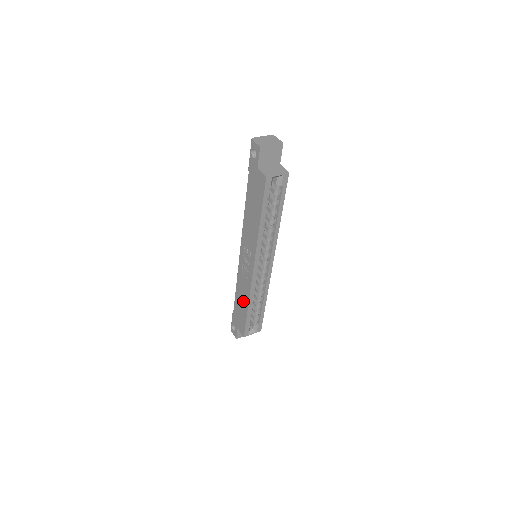
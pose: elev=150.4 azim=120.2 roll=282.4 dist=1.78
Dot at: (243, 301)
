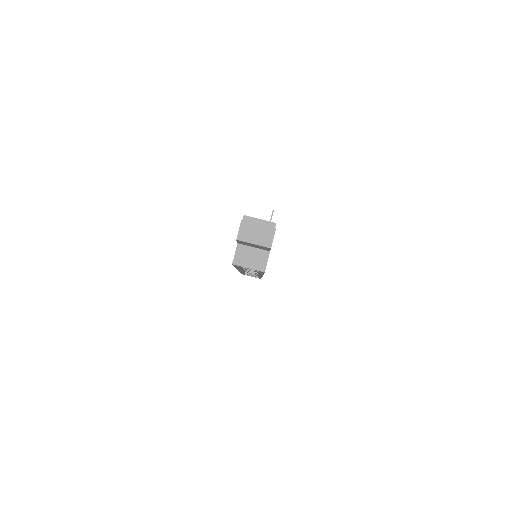
Dot at: occluded
